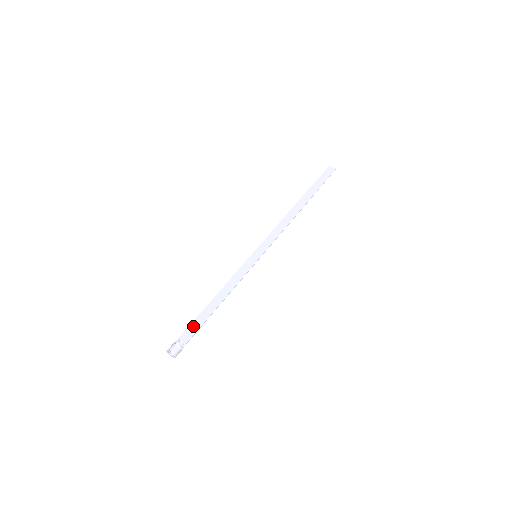
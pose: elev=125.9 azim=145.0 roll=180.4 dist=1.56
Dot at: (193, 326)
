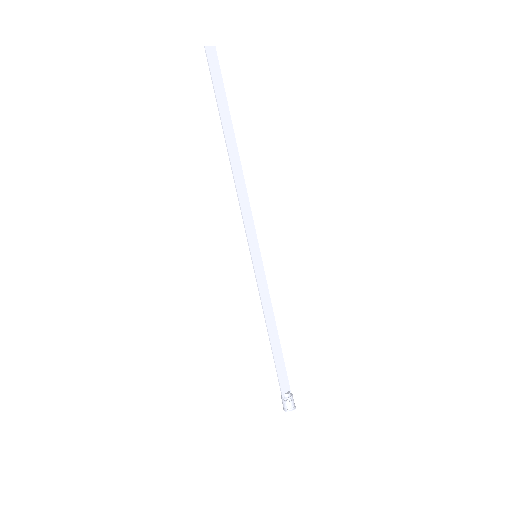
Dot at: (281, 373)
